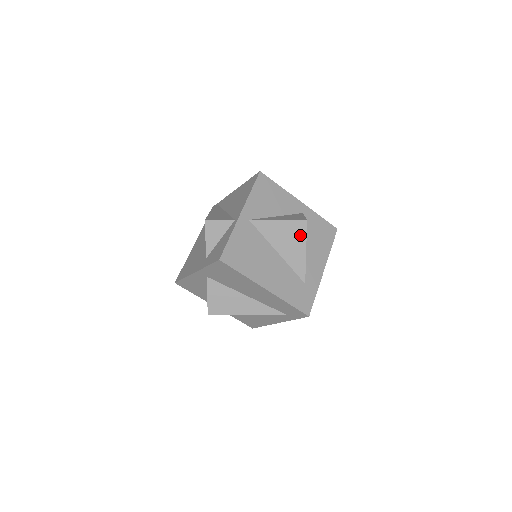
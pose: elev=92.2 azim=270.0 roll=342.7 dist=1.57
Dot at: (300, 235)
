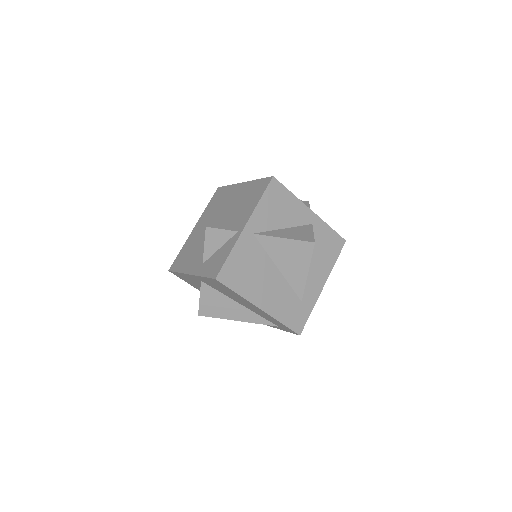
Dot at: (305, 256)
